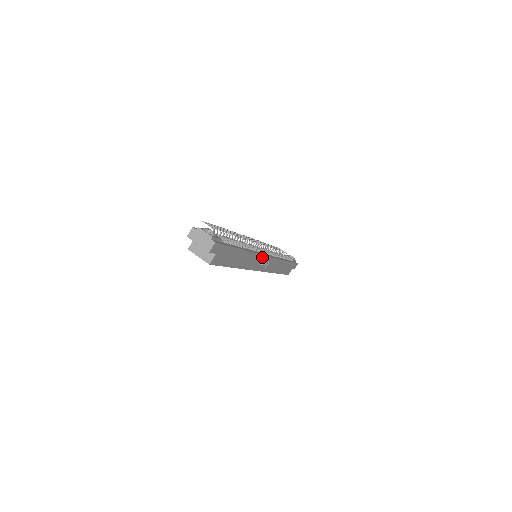
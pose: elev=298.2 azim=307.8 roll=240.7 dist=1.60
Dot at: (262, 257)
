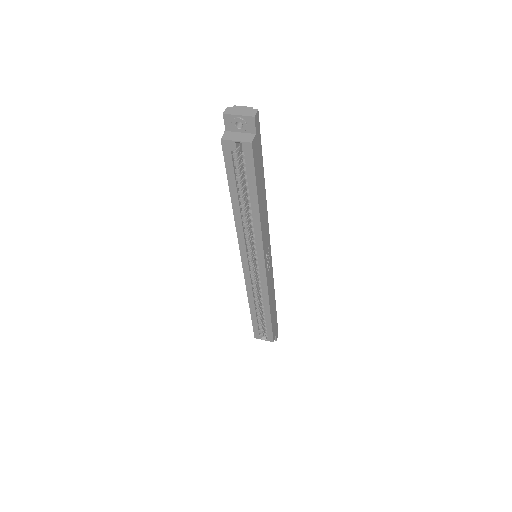
Dot at: (268, 240)
